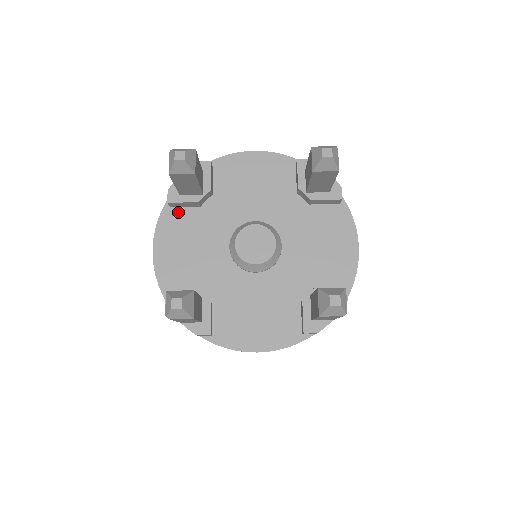
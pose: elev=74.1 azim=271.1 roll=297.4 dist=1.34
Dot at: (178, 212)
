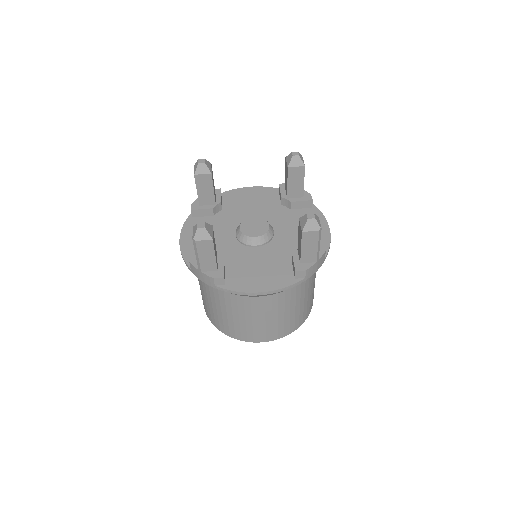
Dot at: (198, 219)
